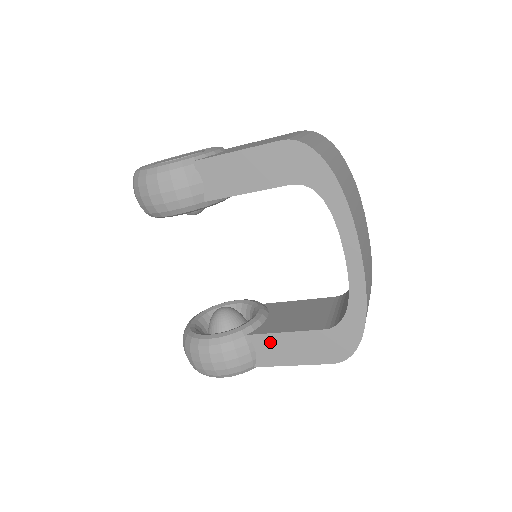
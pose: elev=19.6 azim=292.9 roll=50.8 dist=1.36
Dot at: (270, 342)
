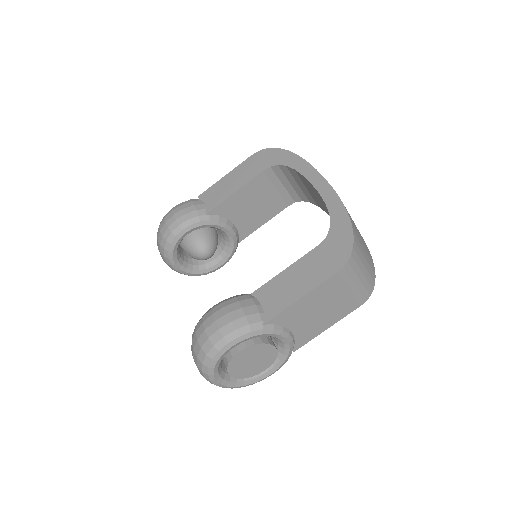
Dot at: (273, 287)
